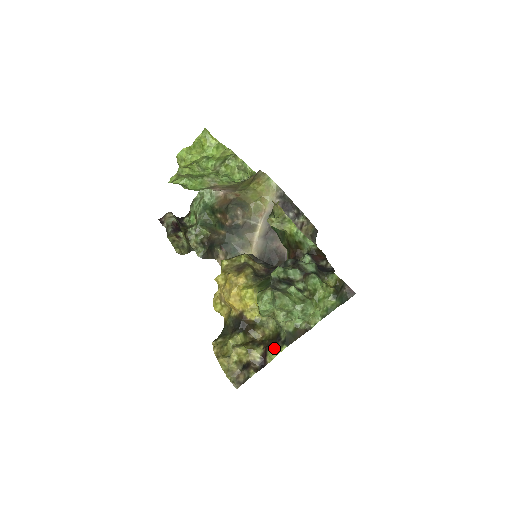
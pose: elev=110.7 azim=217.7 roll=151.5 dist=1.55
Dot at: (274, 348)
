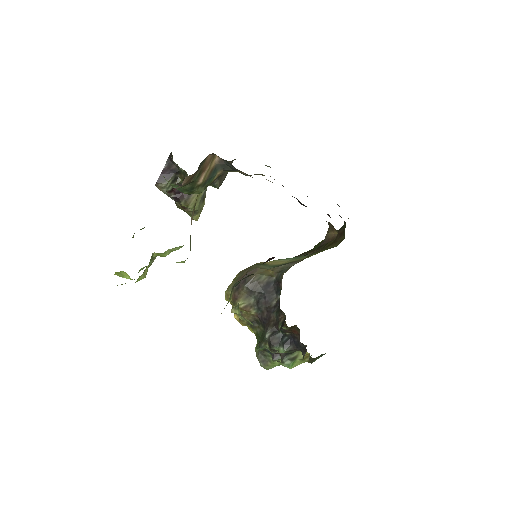
Dot at: occluded
